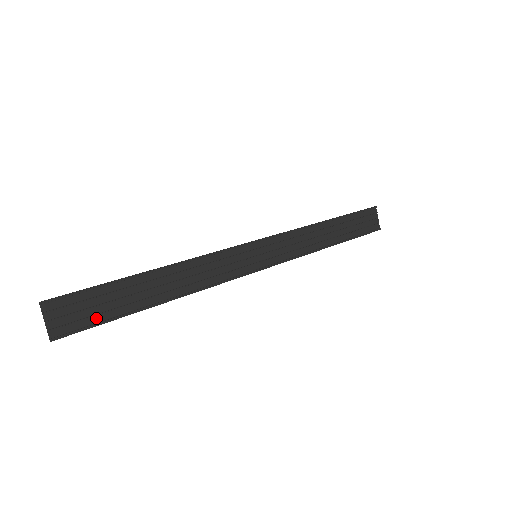
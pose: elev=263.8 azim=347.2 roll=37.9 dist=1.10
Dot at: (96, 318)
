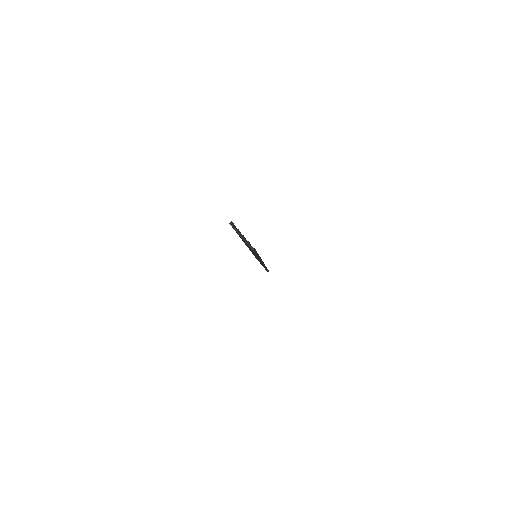
Dot at: occluded
